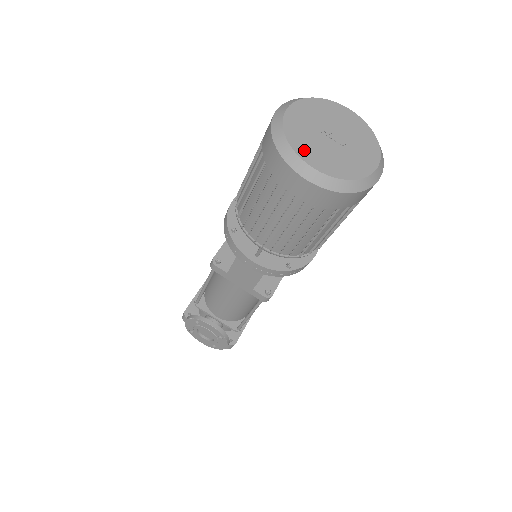
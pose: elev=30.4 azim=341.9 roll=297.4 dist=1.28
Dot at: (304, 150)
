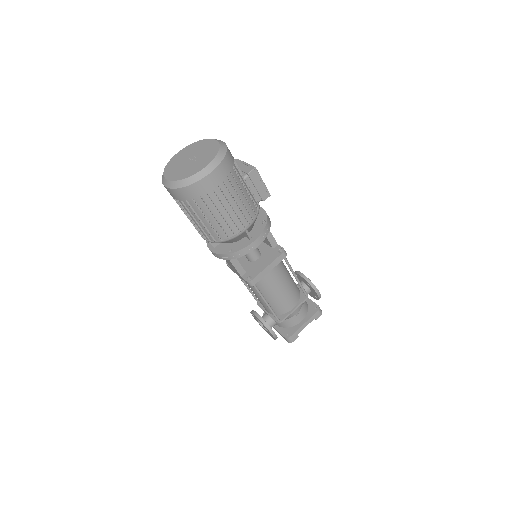
Dot at: (169, 171)
